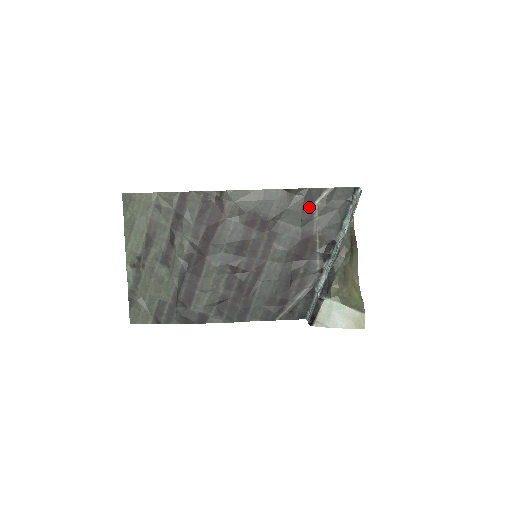
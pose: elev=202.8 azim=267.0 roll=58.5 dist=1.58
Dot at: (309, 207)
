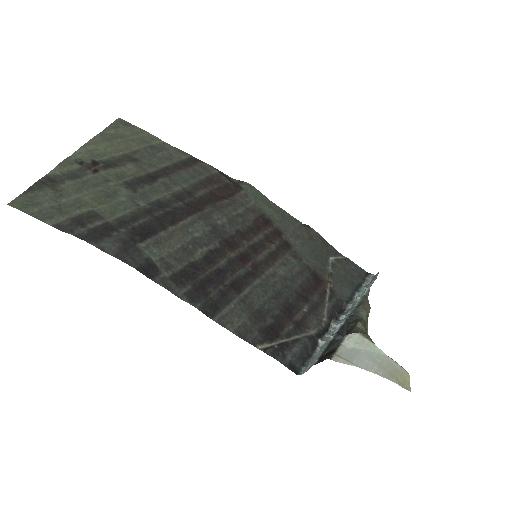
Dot at: (324, 256)
